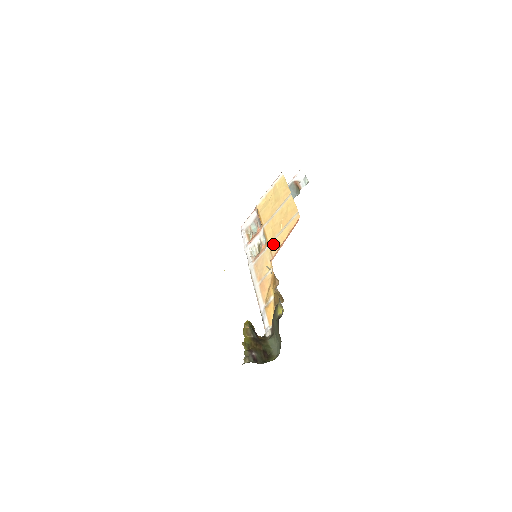
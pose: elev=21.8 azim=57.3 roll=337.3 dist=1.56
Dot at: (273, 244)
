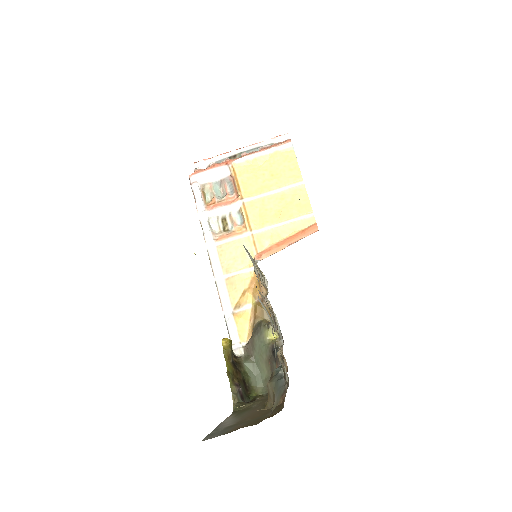
Dot at: (261, 235)
